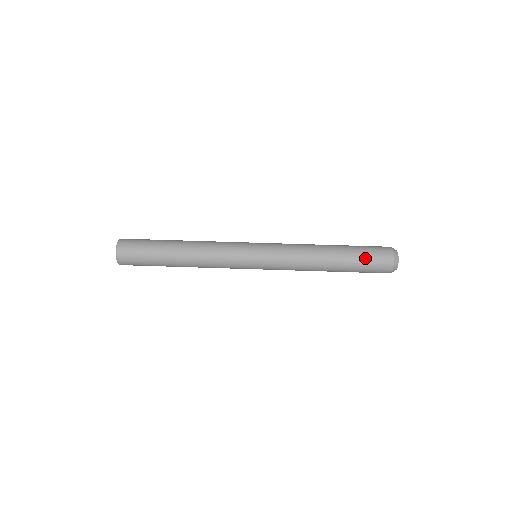
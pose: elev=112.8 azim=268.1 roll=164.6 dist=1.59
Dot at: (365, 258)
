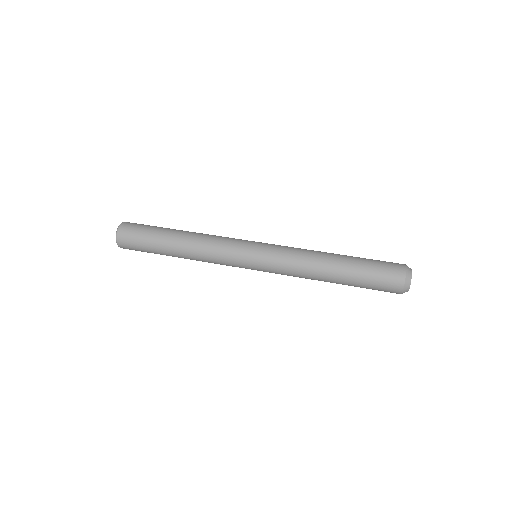
Dot at: (371, 281)
